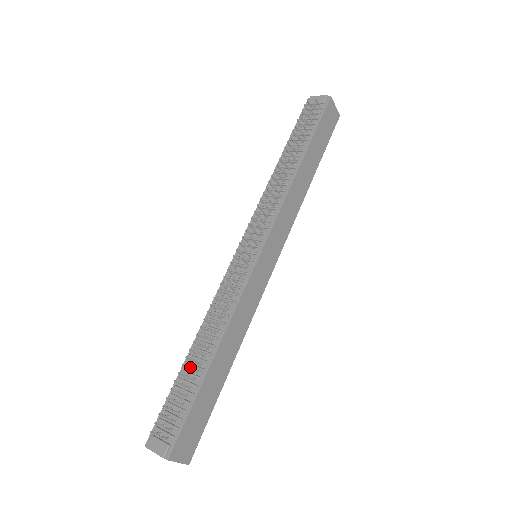
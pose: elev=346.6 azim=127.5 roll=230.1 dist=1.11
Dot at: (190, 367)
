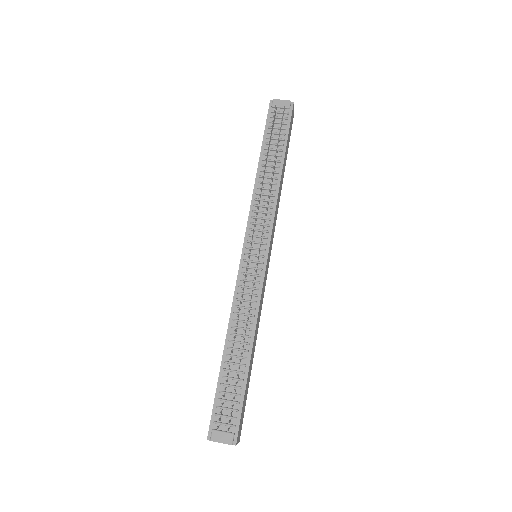
Dot at: (230, 365)
